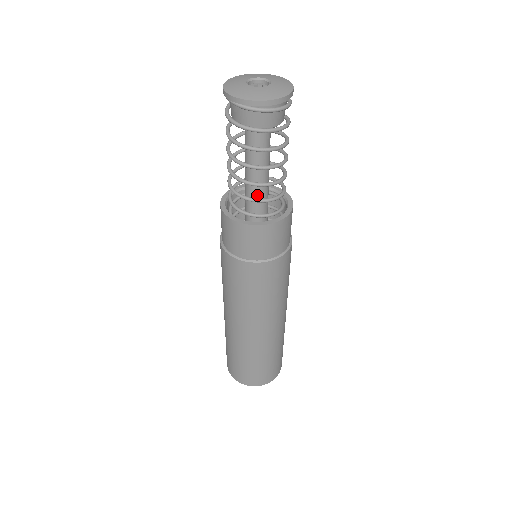
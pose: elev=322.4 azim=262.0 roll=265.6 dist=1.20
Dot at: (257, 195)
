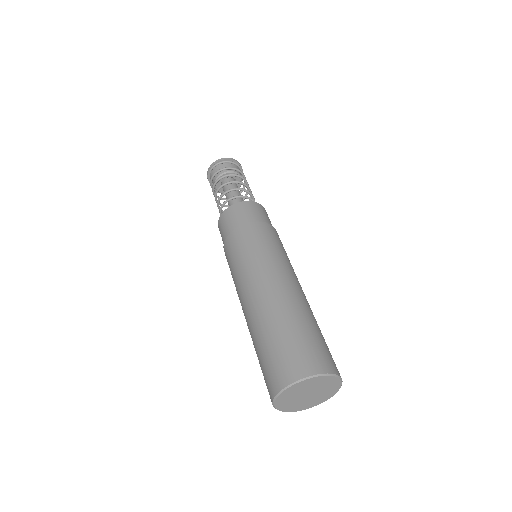
Dot at: occluded
